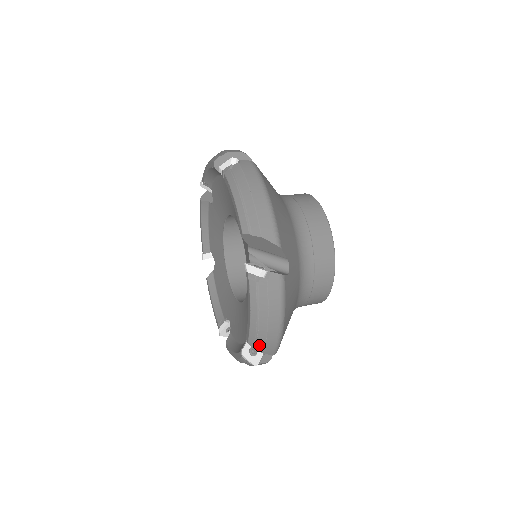
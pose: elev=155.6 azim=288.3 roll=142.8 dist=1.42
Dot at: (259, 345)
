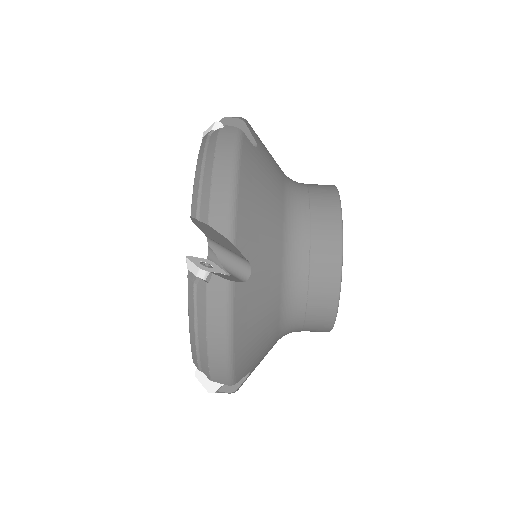
Dot at: occluded
